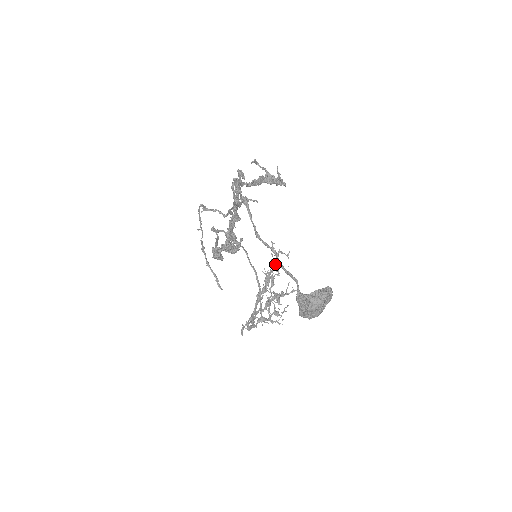
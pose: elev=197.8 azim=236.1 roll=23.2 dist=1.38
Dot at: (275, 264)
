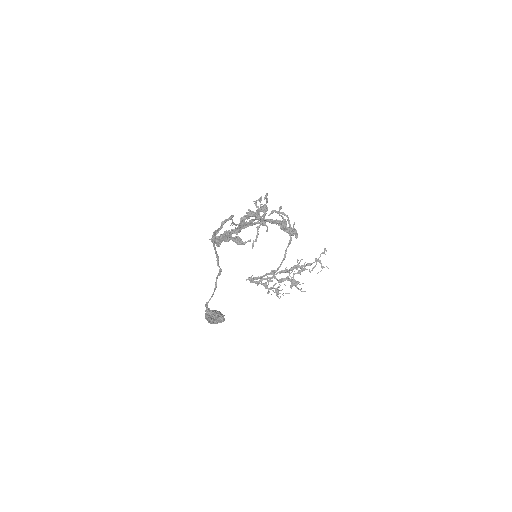
Dot at: (308, 264)
